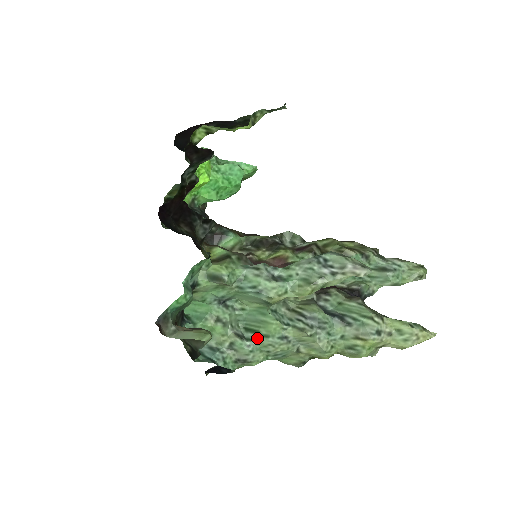
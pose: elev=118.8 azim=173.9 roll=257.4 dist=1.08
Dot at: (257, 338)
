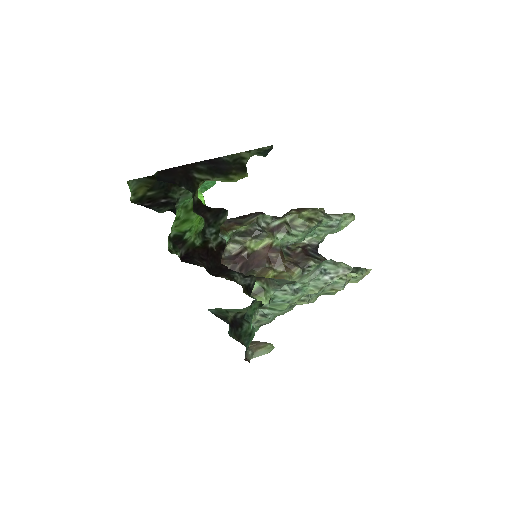
Dot at: (274, 312)
